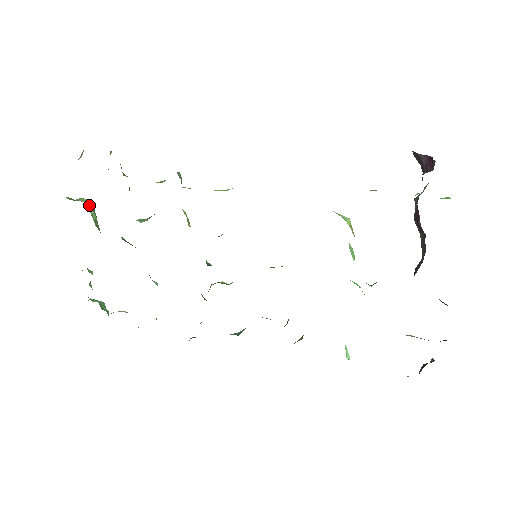
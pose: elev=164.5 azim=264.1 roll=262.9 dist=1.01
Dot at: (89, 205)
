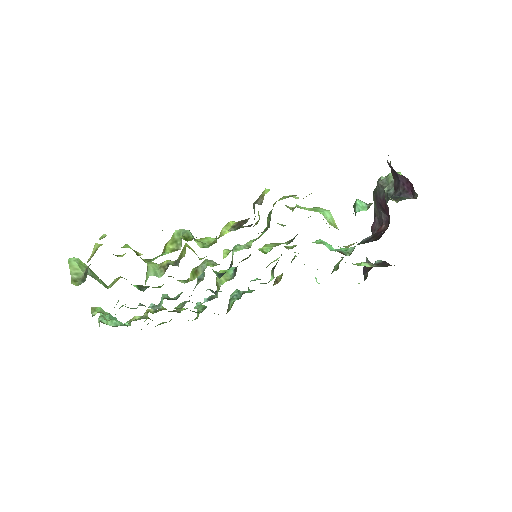
Dot at: (84, 268)
